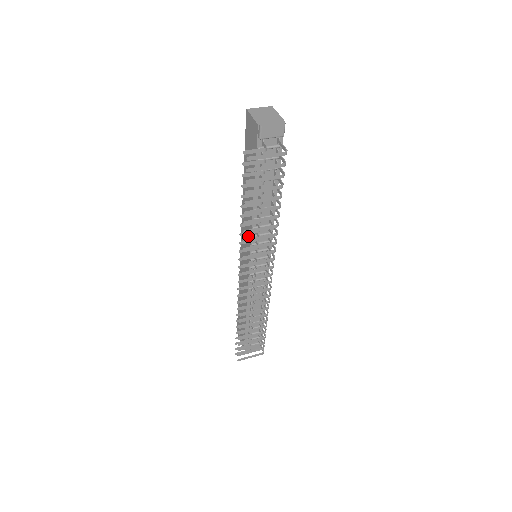
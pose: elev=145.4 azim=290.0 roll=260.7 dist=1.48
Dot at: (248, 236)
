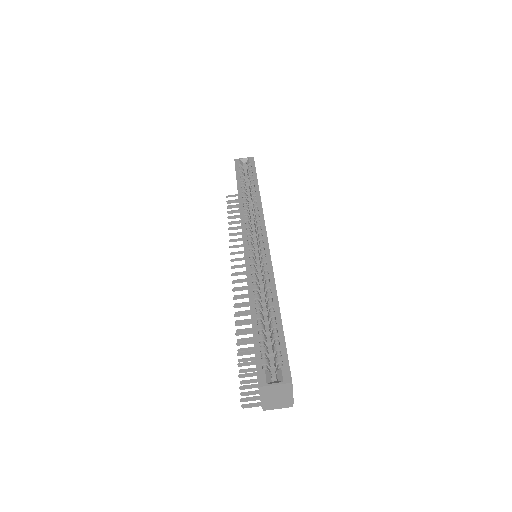
Dot at: occluded
